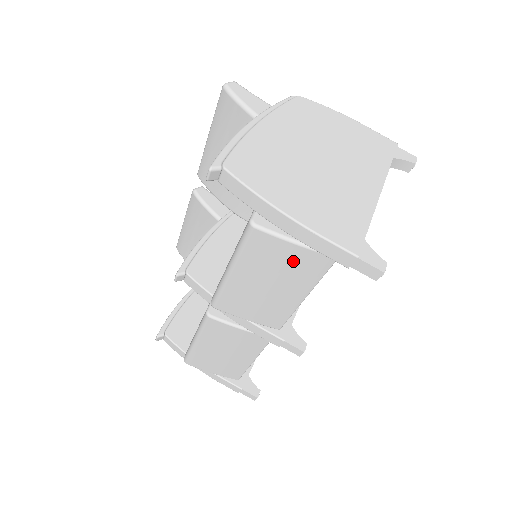
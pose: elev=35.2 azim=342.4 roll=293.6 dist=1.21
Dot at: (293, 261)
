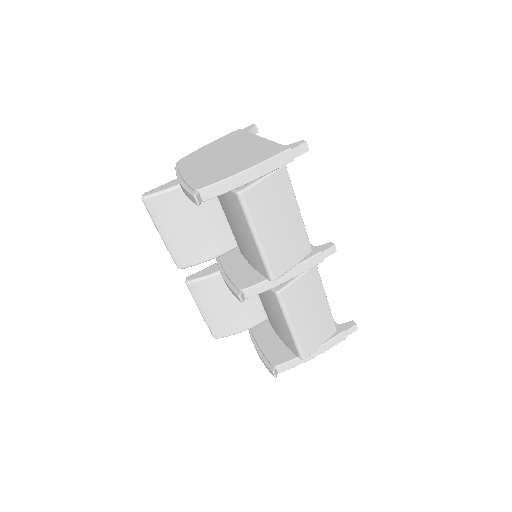
Dot at: (273, 191)
